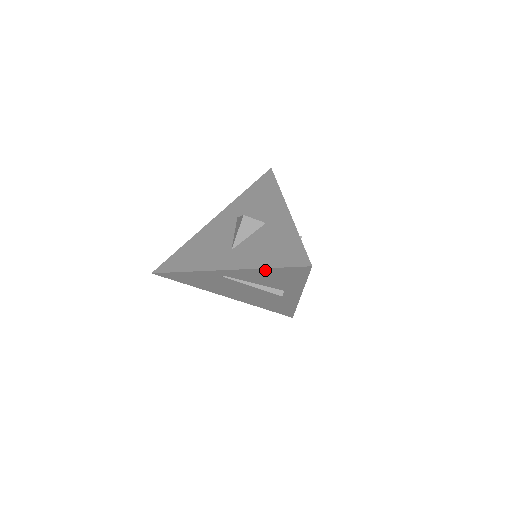
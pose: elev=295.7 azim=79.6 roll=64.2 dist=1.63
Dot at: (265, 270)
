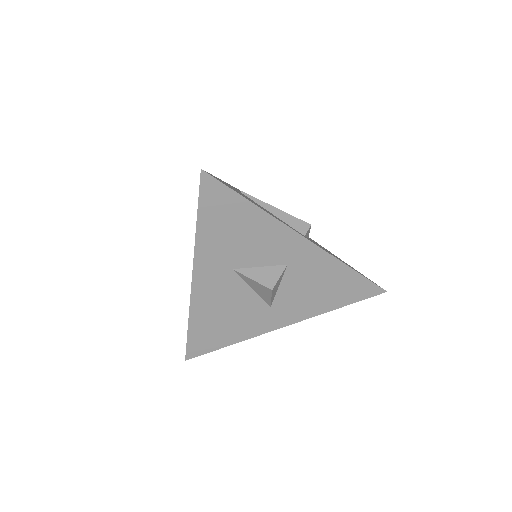
Dot at: (329, 306)
